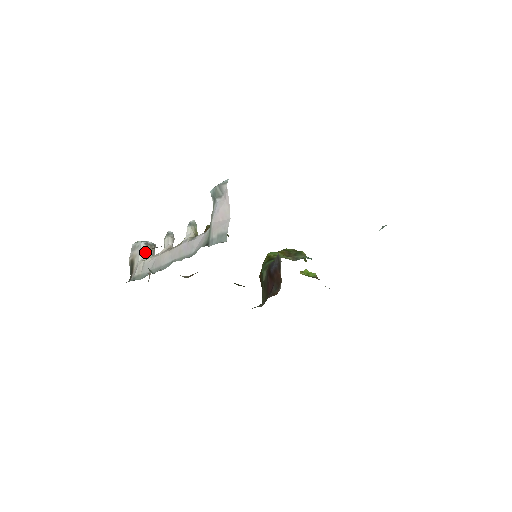
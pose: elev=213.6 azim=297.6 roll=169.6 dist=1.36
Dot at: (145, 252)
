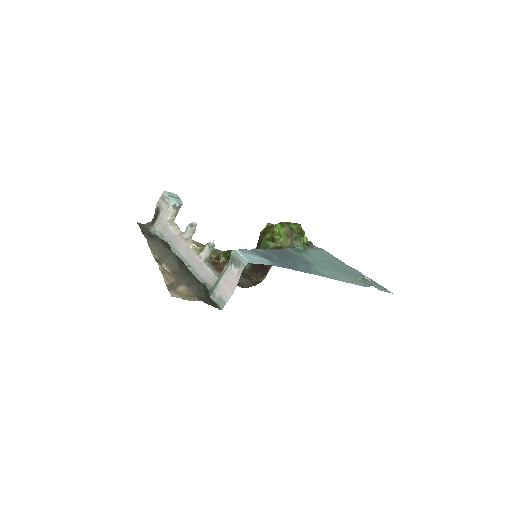
Dot at: (171, 213)
